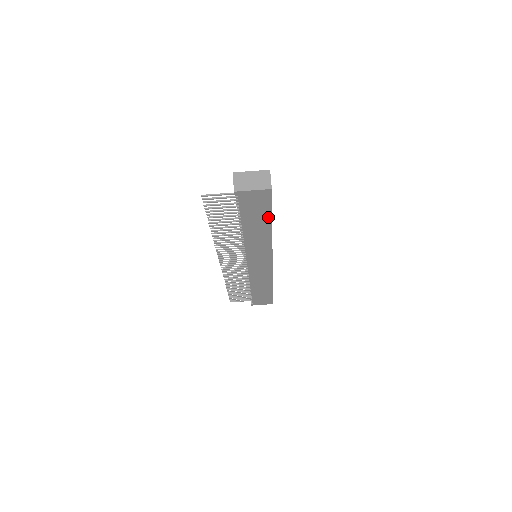
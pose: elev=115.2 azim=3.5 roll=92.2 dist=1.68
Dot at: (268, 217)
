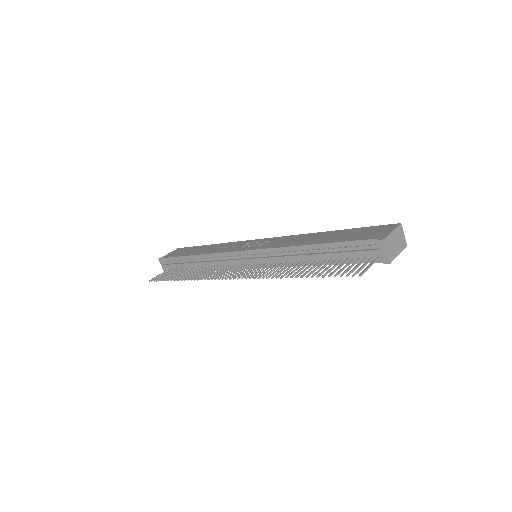
Dot at: occluded
